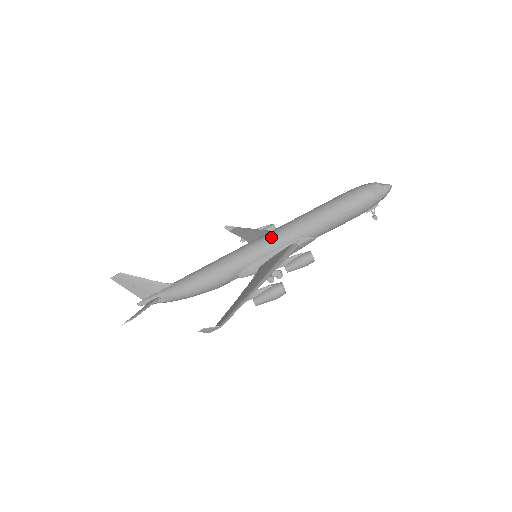
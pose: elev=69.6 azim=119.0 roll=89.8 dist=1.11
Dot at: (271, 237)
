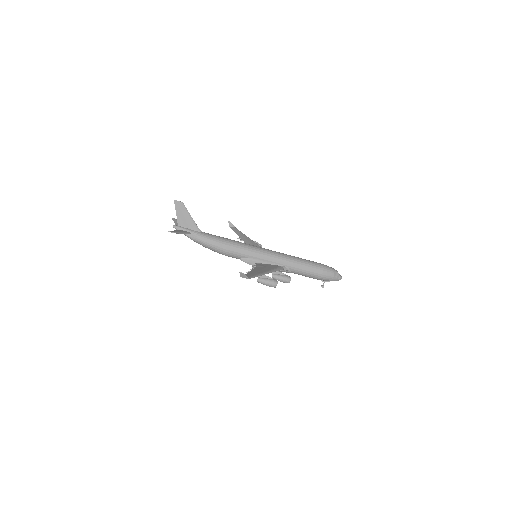
Dot at: (274, 254)
